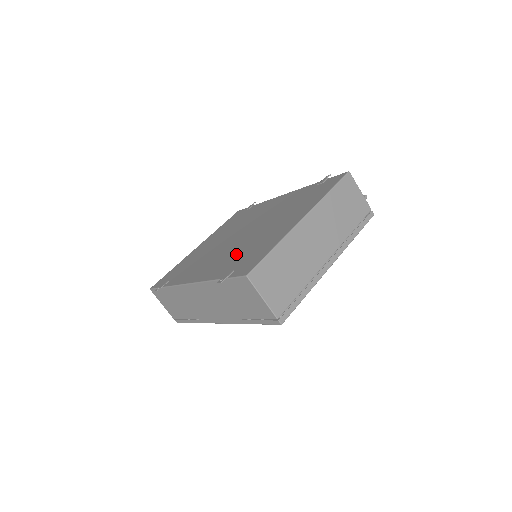
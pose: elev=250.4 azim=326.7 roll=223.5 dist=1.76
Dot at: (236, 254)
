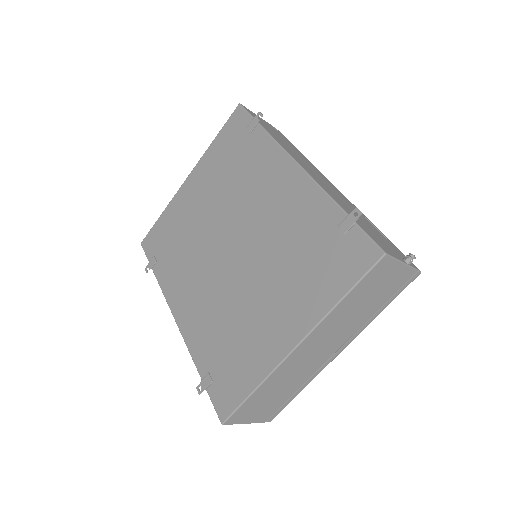
Dot at: (219, 323)
